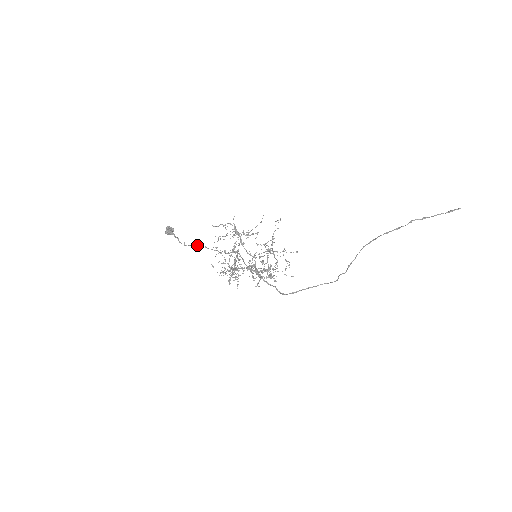
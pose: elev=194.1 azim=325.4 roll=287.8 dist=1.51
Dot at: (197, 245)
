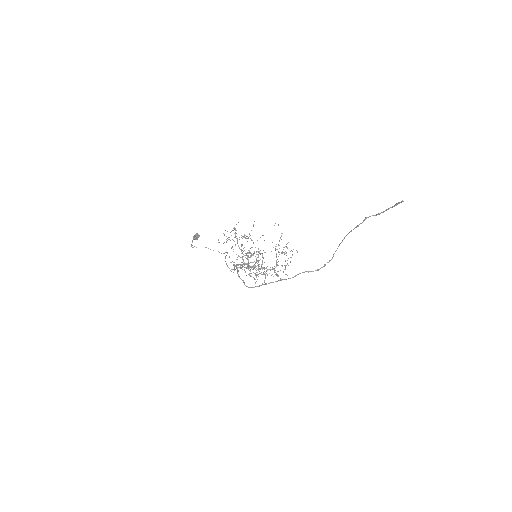
Dot at: occluded
